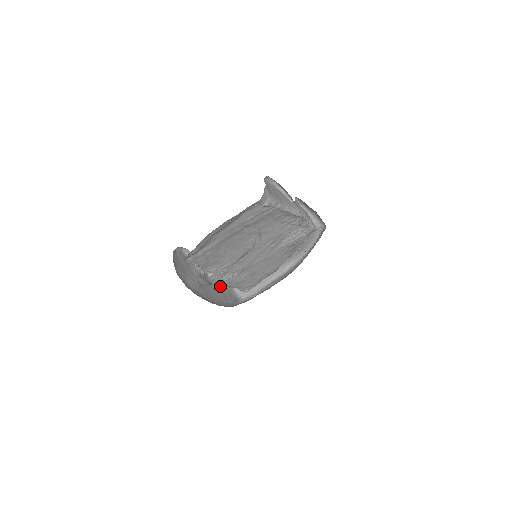
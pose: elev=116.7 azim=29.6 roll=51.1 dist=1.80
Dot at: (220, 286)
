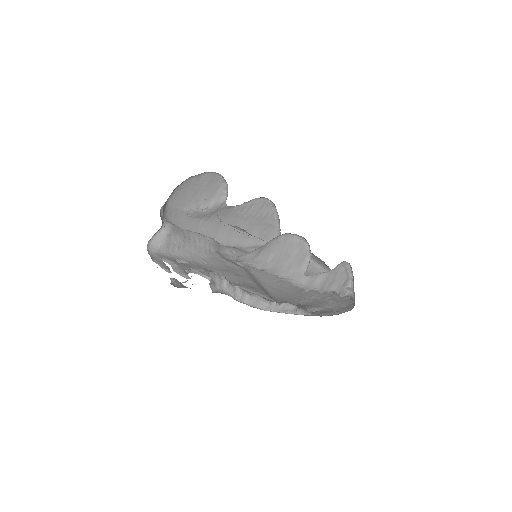
Dot at: (255, 219)
